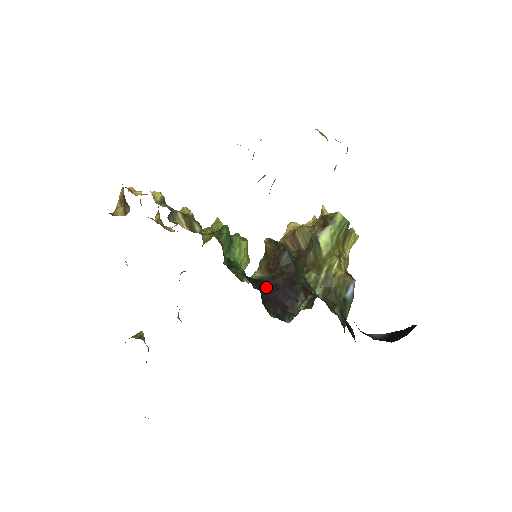
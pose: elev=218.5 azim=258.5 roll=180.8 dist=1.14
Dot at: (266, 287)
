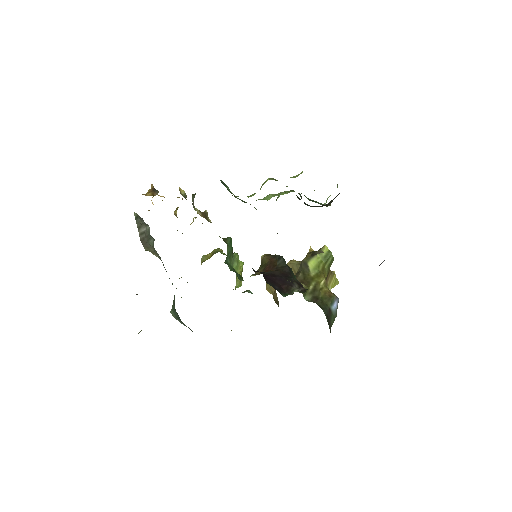
Dot at: (265, 273)
